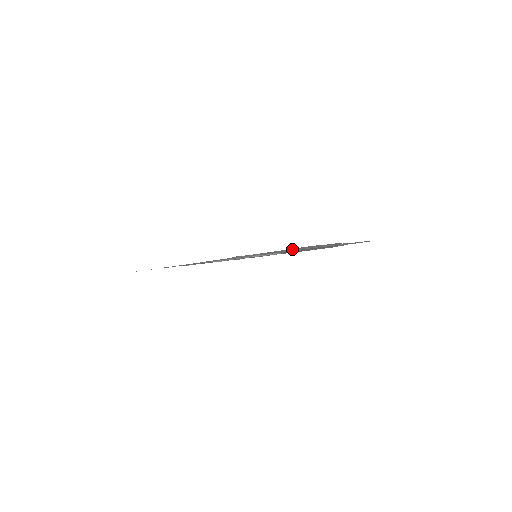
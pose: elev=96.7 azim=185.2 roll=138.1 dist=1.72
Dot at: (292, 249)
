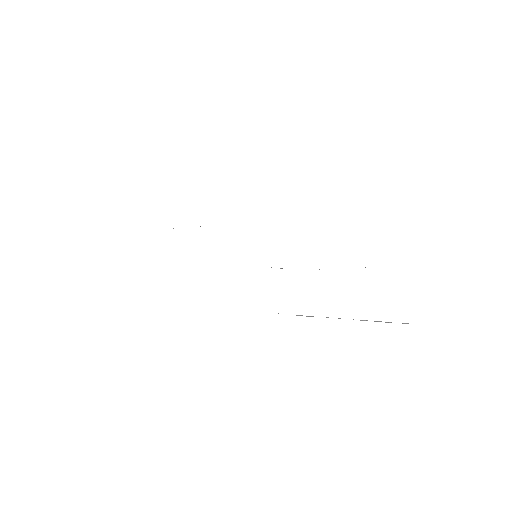
Dot at: occluded
